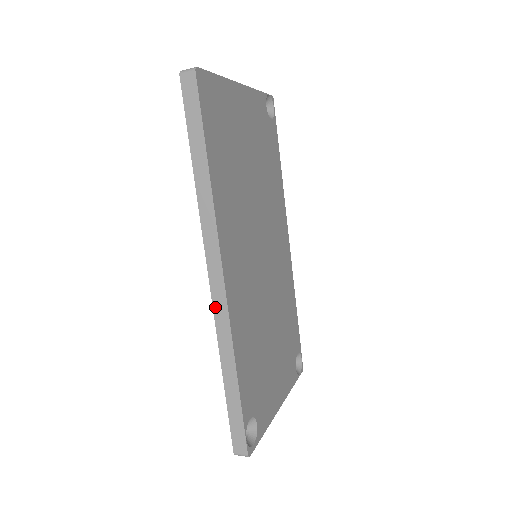
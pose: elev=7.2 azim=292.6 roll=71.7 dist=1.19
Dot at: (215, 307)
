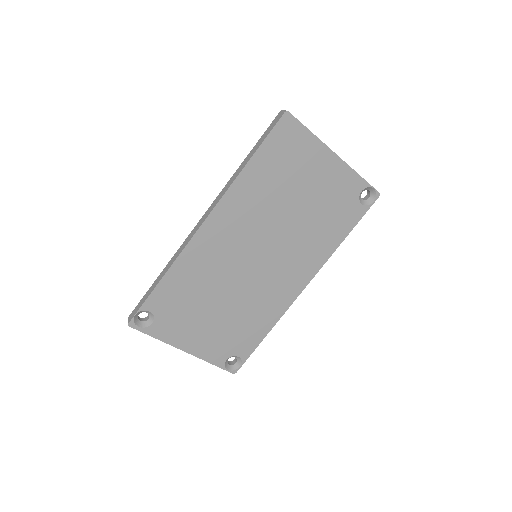
Dot at: (189, 236)
